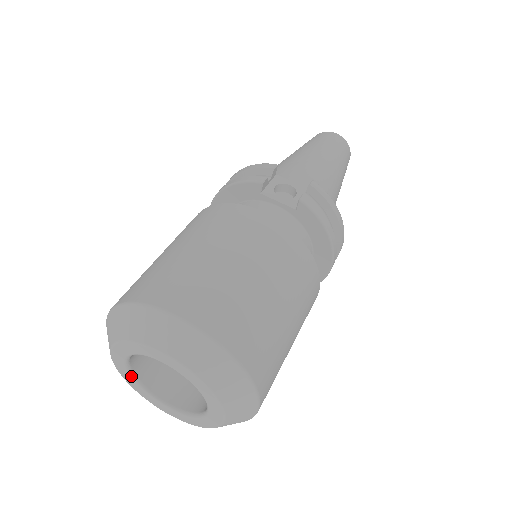
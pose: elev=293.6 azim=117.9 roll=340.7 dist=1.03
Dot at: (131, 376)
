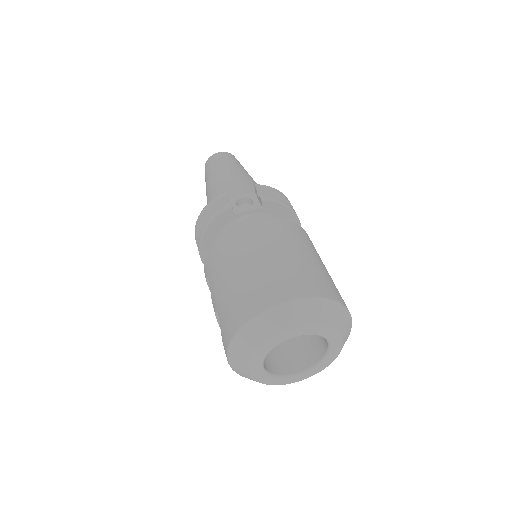
Dot at: (267, 374)
